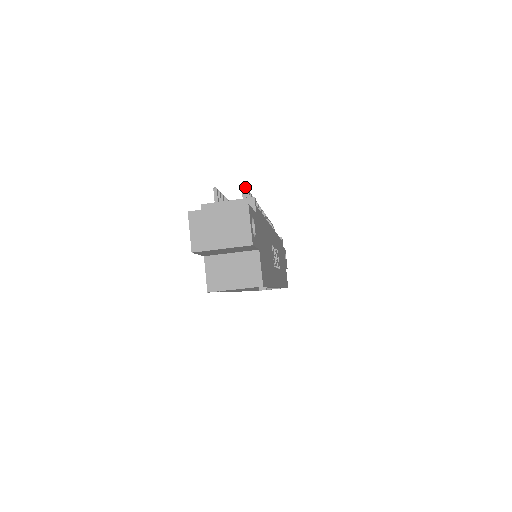
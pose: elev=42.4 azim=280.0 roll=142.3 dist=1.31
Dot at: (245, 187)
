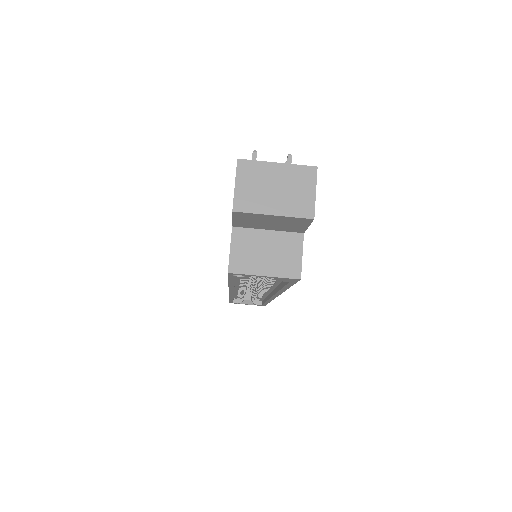
Dot at: (291, 159)
